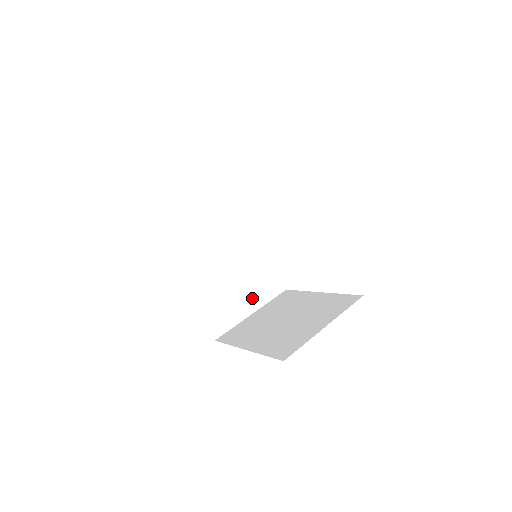
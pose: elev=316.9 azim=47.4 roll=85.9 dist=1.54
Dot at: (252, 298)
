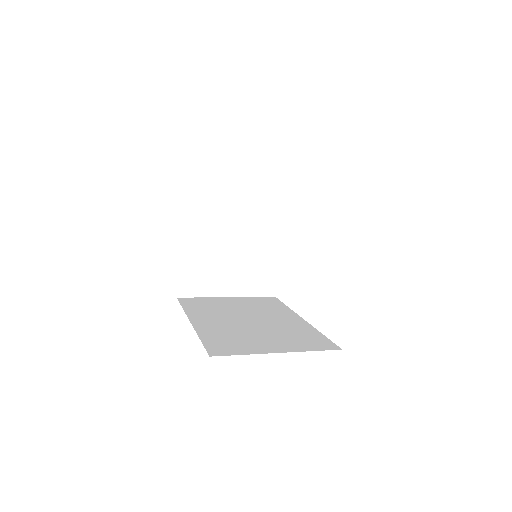
Dot at: (282, 345)
